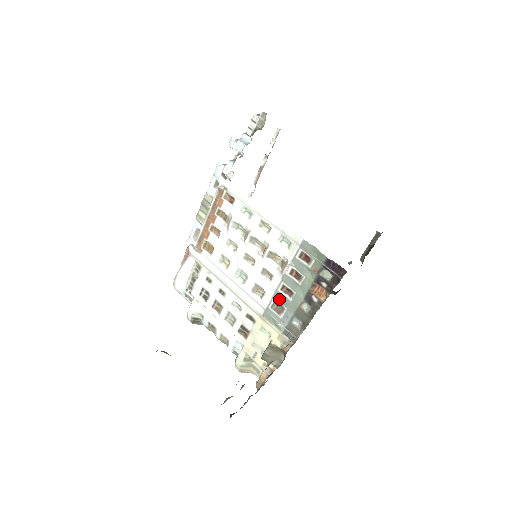
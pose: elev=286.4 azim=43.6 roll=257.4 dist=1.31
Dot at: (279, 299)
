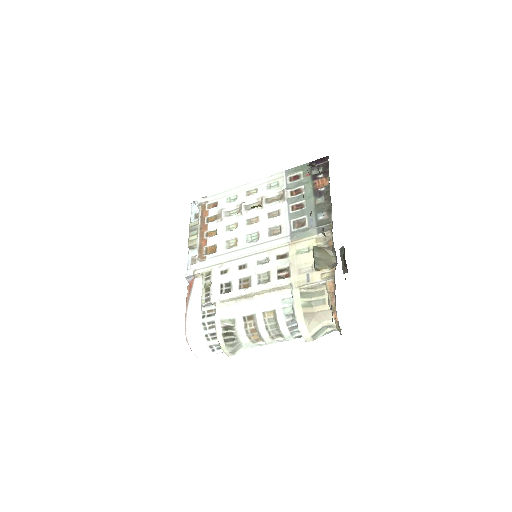
Dot at: (295, 217)
